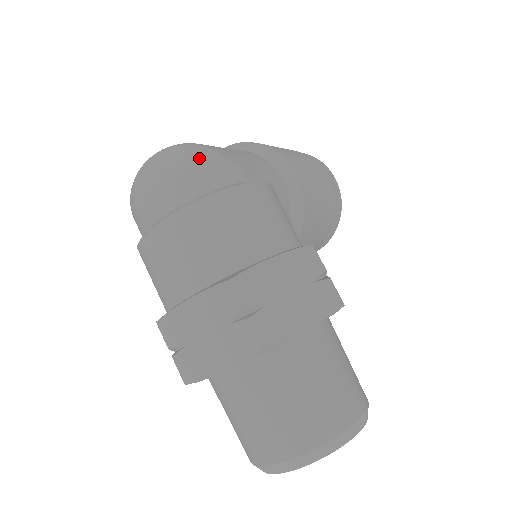
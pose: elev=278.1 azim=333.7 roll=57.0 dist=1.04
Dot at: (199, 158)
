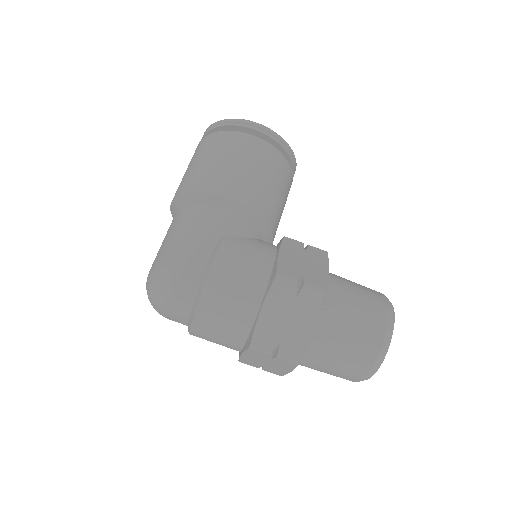
Dot at: (170, 286)
